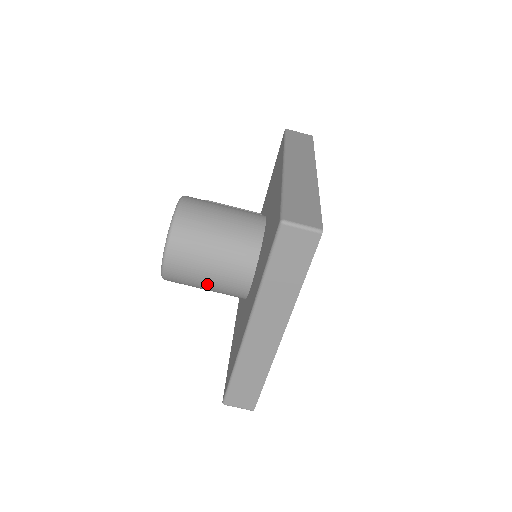
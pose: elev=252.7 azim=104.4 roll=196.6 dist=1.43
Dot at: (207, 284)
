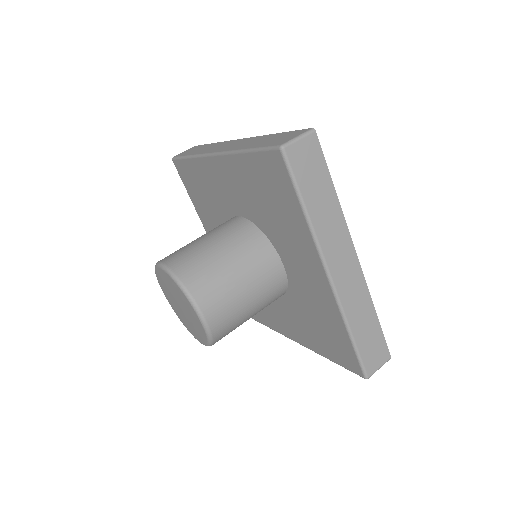
Dot at: (251, 304)
